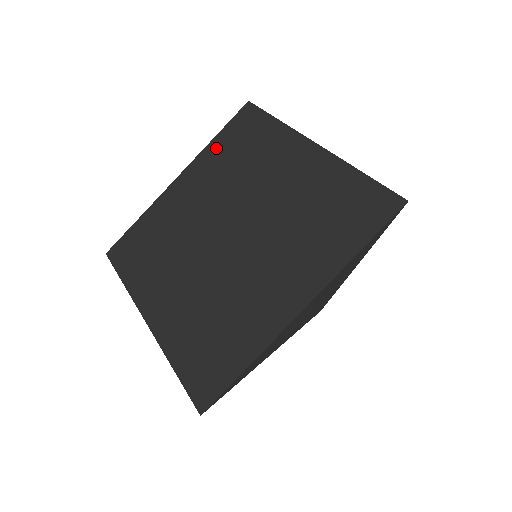
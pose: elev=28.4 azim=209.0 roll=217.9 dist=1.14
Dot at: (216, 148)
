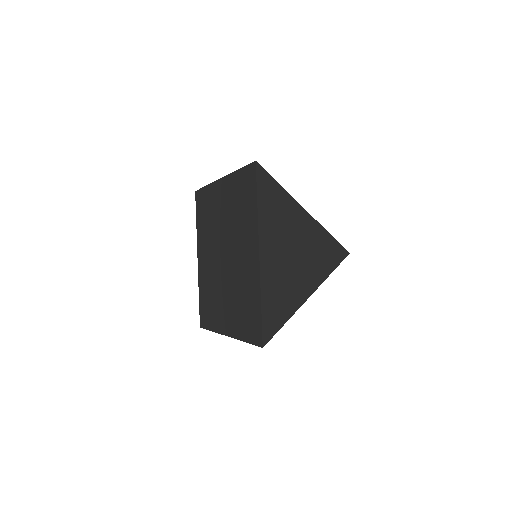
Dot at: (235, 182)
